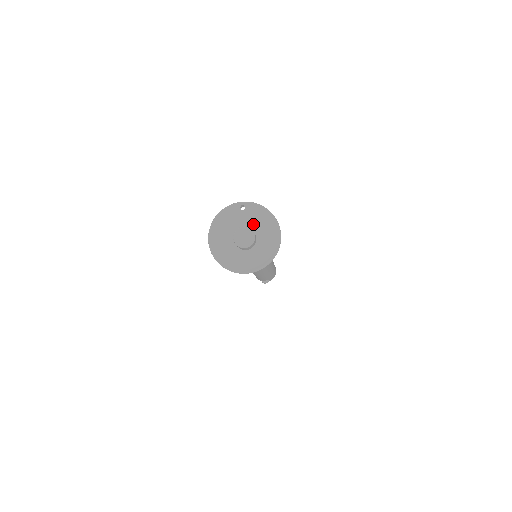
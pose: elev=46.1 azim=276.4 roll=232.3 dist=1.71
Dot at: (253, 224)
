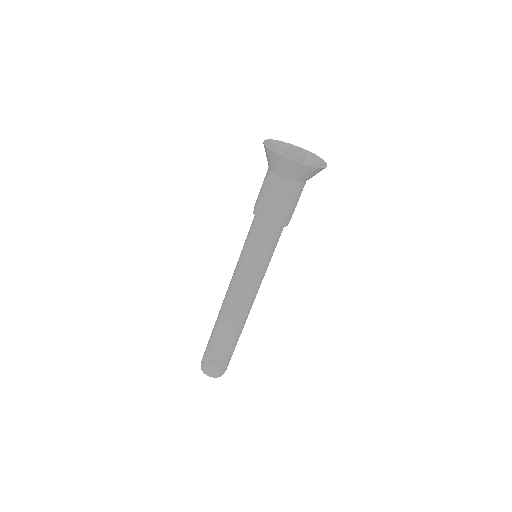
Dot at: occluded
